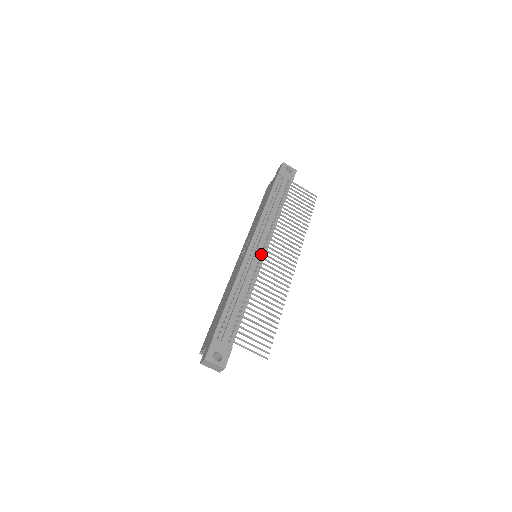
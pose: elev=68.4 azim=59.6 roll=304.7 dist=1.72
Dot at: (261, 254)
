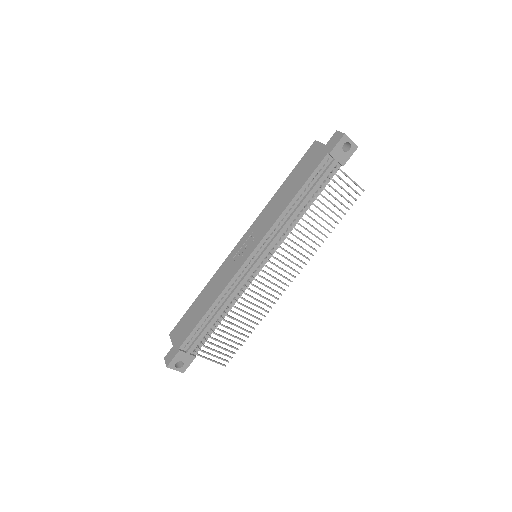
Dot at: (259, 268)
